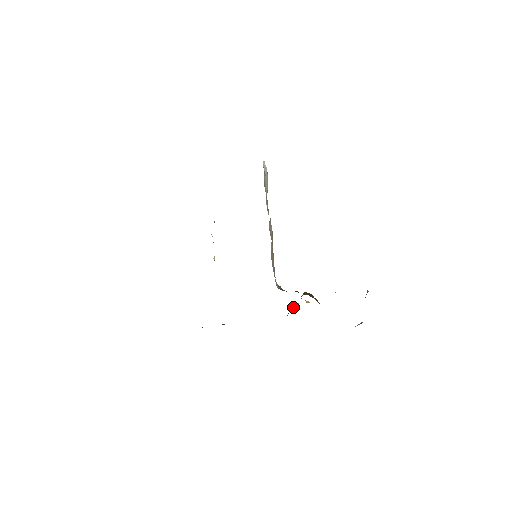
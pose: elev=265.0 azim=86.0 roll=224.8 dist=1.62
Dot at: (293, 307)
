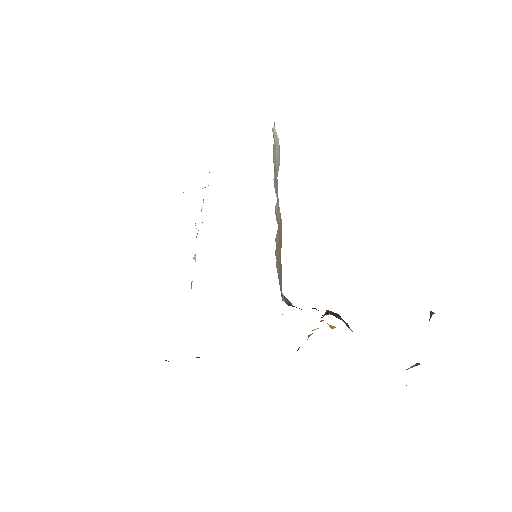
Dot at: occluded
